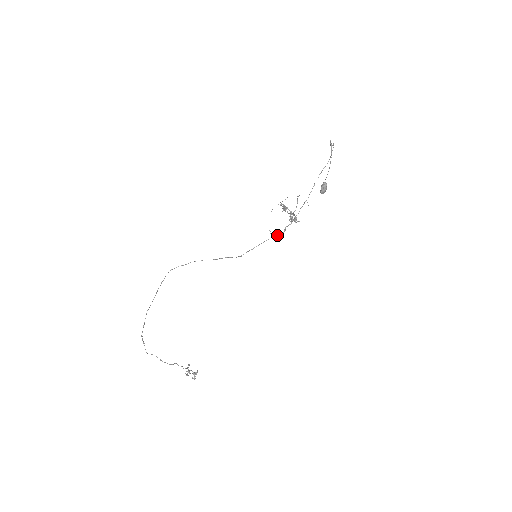
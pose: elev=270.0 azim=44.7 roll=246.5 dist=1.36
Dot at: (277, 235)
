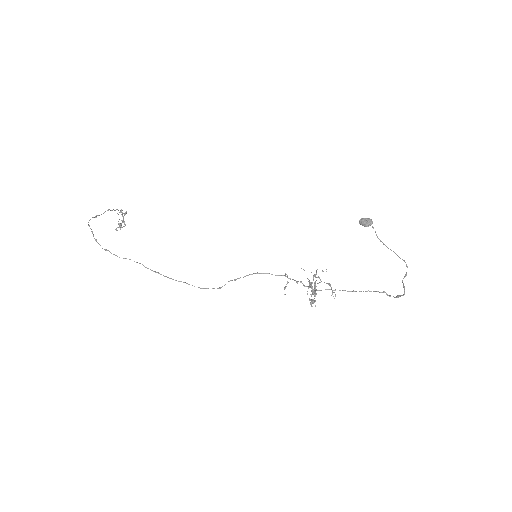
Dot at: (288, 278)
